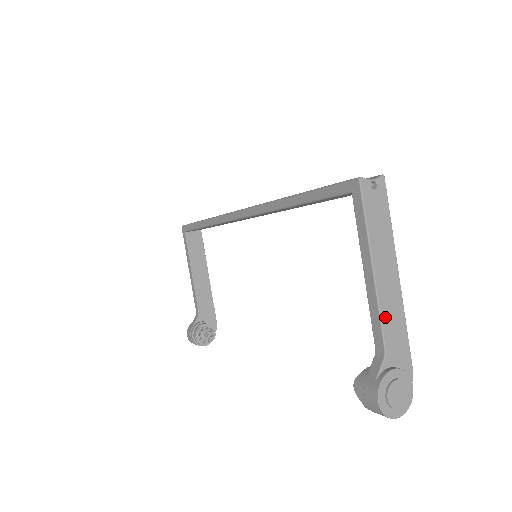
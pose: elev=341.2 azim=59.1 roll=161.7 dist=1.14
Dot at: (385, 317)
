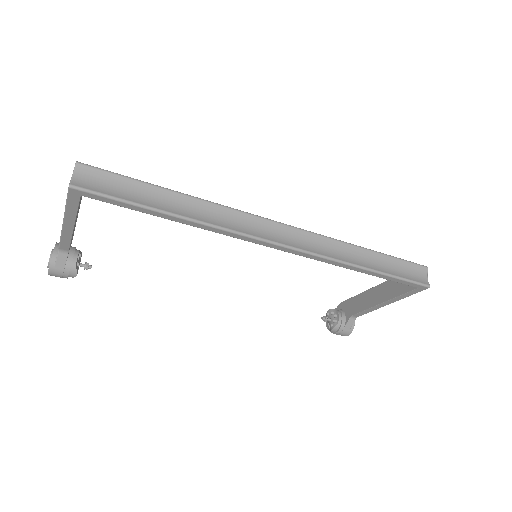
Dot at: occluded
